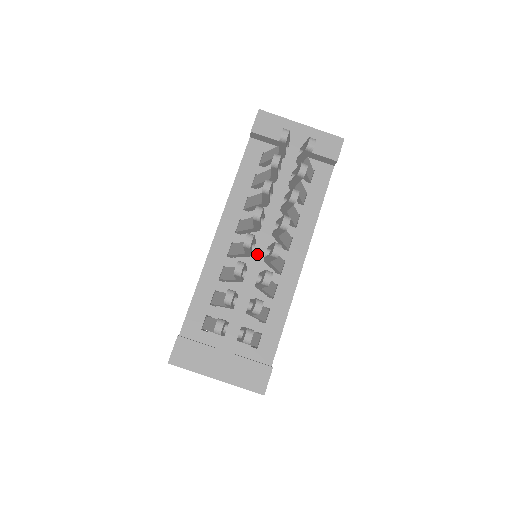
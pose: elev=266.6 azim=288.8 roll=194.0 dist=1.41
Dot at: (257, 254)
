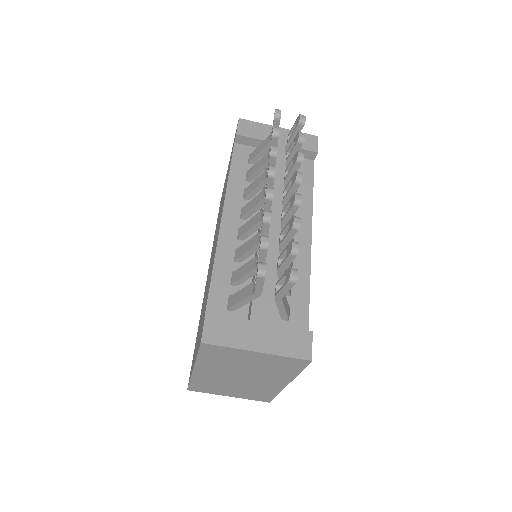
Dot at: occluded
